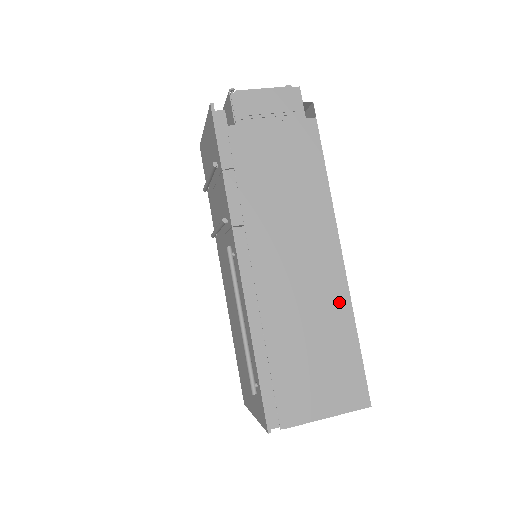
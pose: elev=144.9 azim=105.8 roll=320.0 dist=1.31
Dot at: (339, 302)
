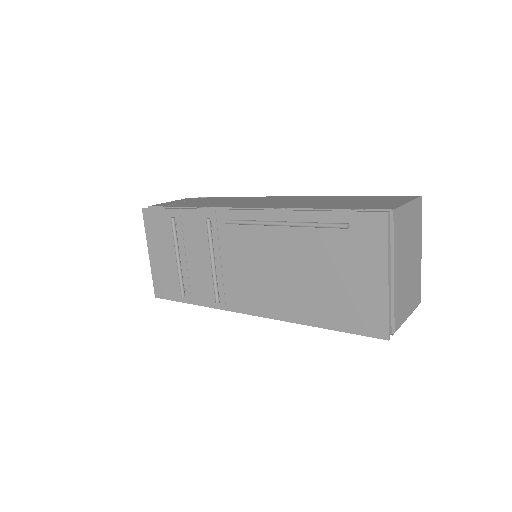
Dot at: (325, 198)
